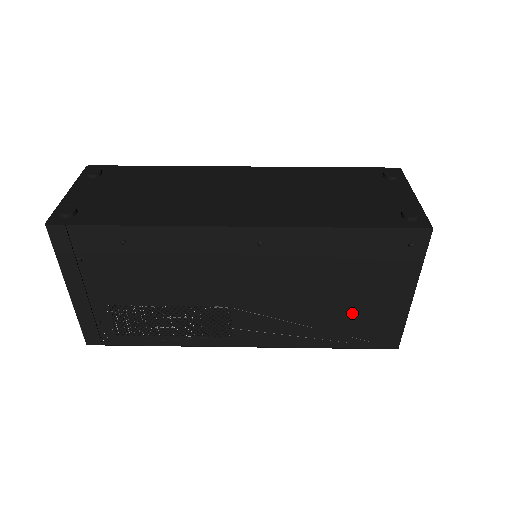
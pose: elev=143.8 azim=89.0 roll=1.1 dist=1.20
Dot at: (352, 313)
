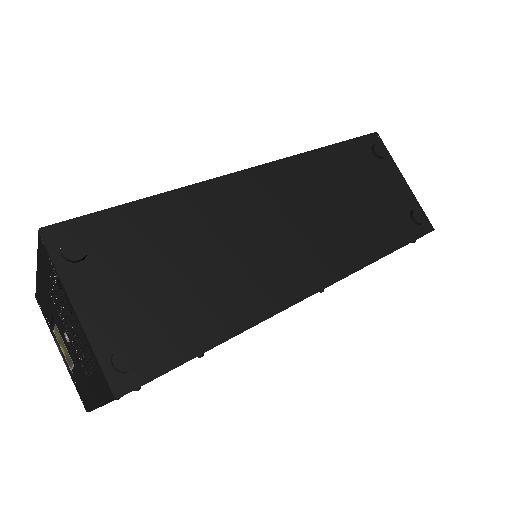
Dot at: occluded
